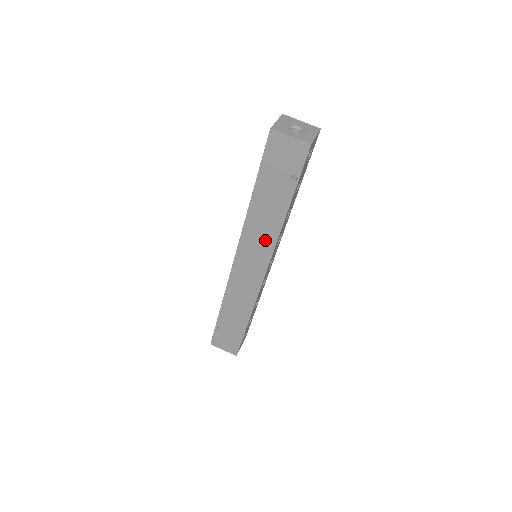
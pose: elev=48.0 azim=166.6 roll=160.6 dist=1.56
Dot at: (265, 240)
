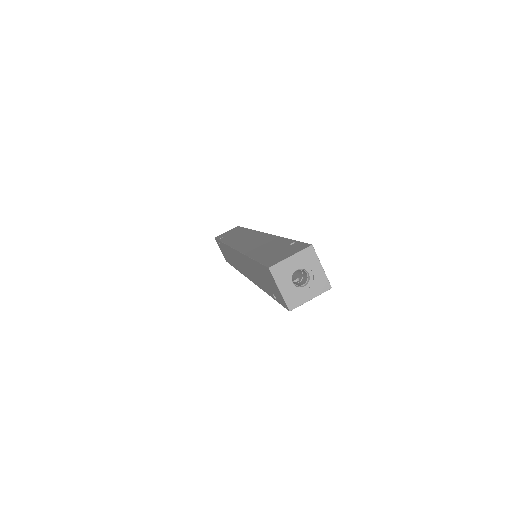
Dot at: (251, 275)
